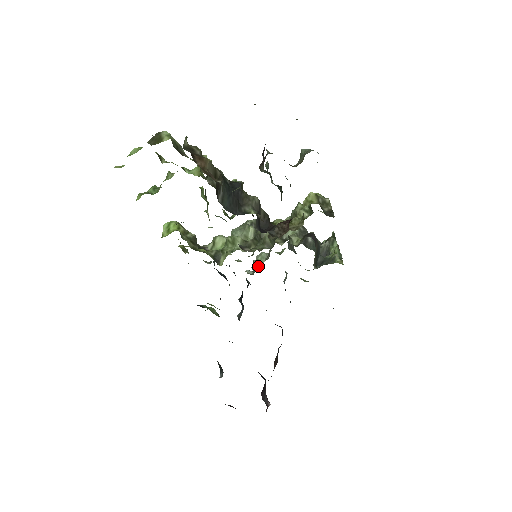
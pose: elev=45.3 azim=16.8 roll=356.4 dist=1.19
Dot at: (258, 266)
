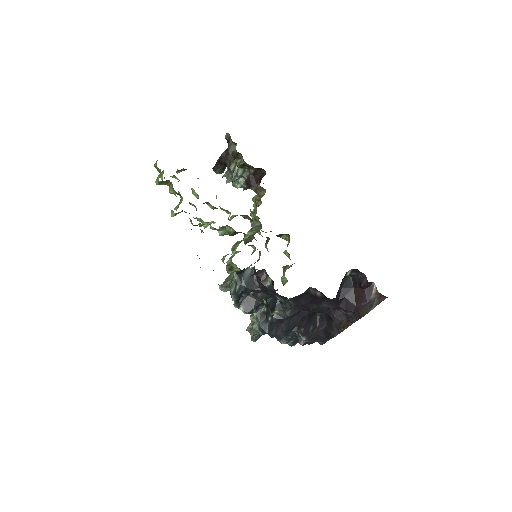
Dot at: (255, 333)
